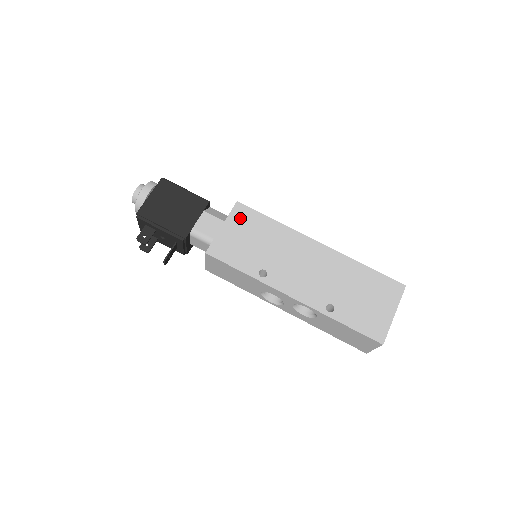
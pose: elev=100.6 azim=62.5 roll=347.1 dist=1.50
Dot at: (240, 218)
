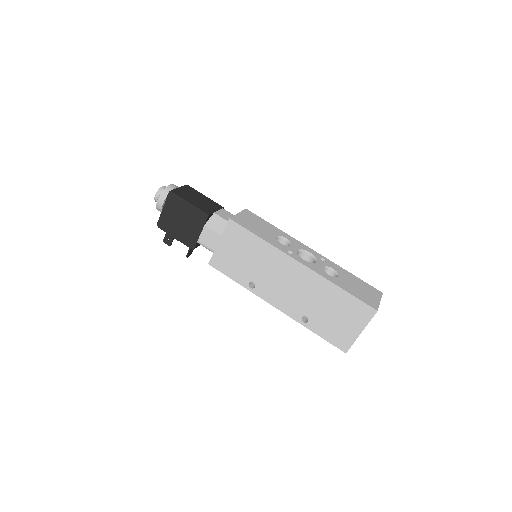
Dot at: (233, 235)
